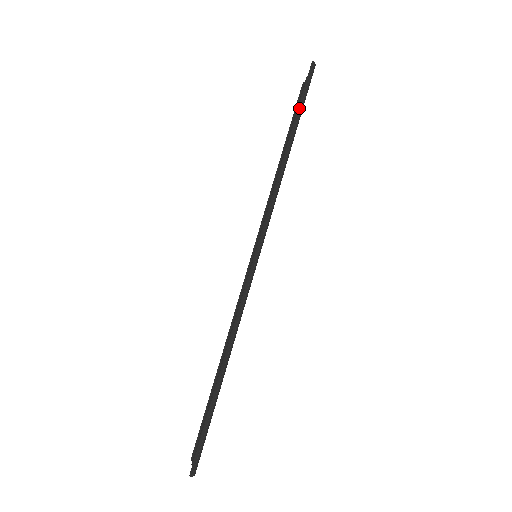
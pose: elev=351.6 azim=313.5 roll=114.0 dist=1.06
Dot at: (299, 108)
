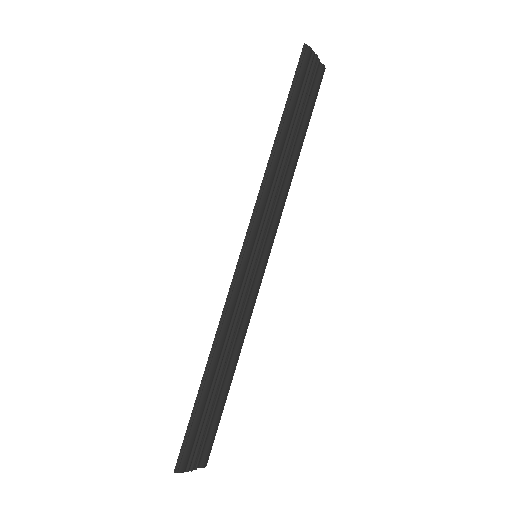
Dot at: (288, 96)
